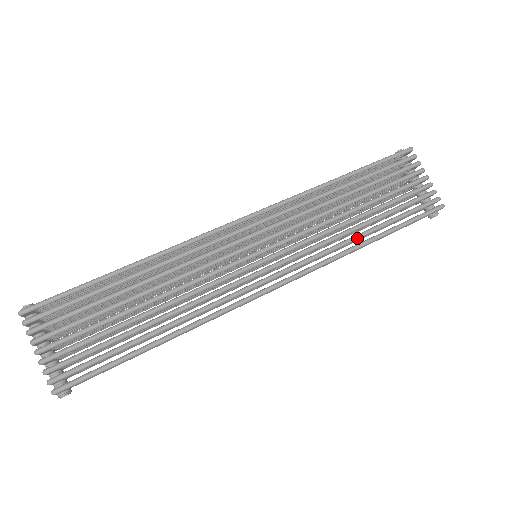
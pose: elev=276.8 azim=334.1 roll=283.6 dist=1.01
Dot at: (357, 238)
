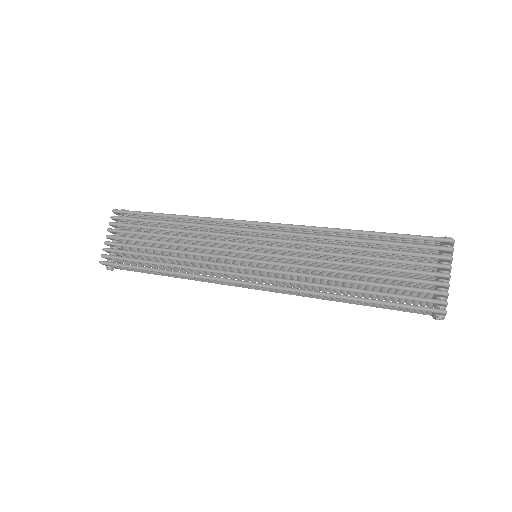
Dot at: (331, 288)
